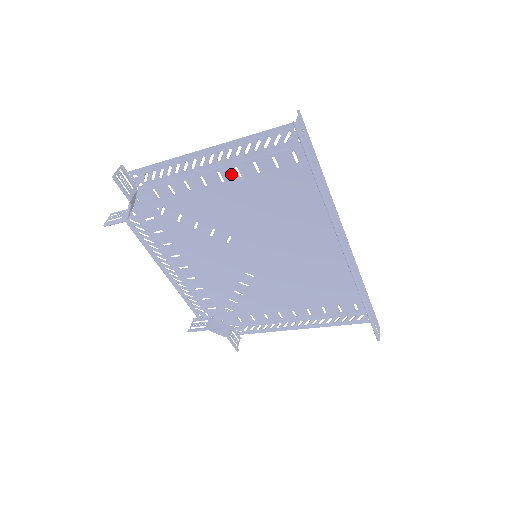
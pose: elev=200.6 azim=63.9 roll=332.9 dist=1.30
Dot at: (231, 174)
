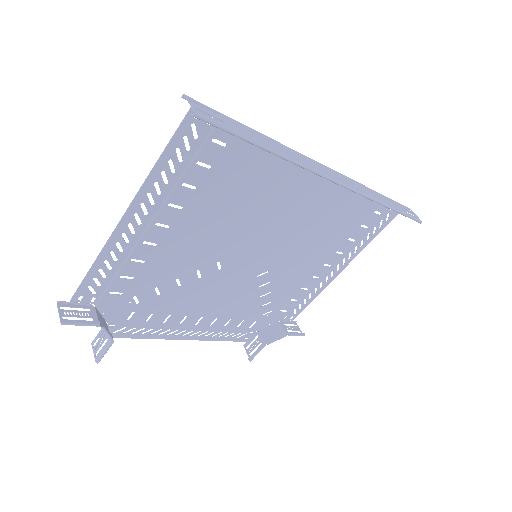
Dot at: (170, 214)
